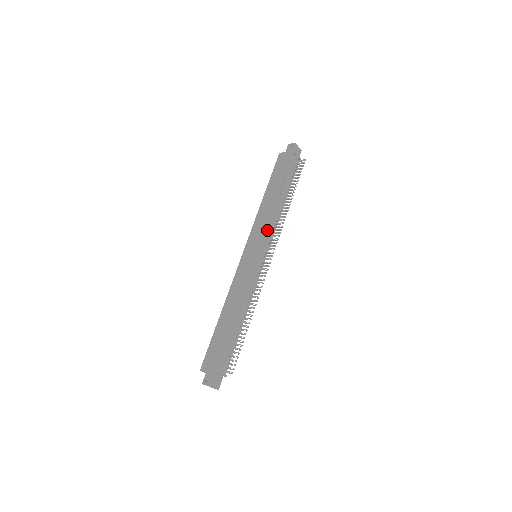
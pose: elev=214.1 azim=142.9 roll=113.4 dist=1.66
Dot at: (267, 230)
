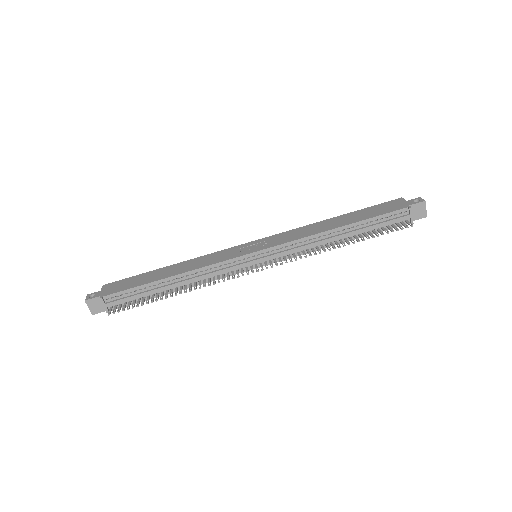
Dot at: (290, 244)
